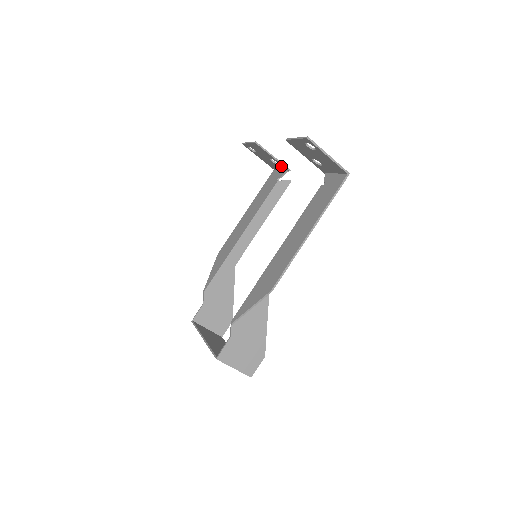
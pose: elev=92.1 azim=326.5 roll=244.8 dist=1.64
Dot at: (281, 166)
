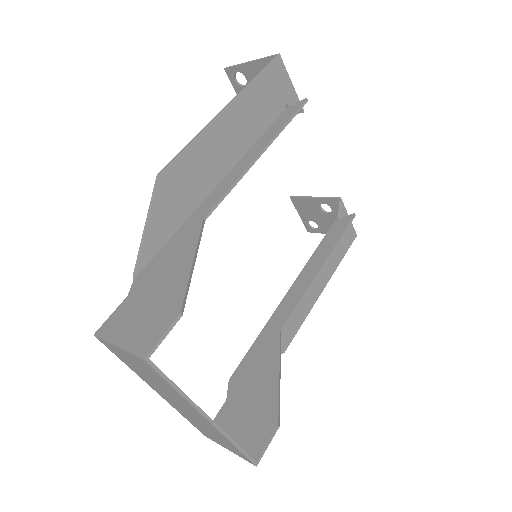
Dot at: (333, 205)
